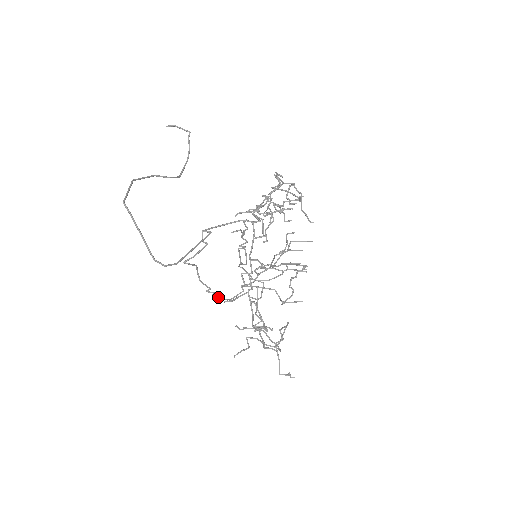
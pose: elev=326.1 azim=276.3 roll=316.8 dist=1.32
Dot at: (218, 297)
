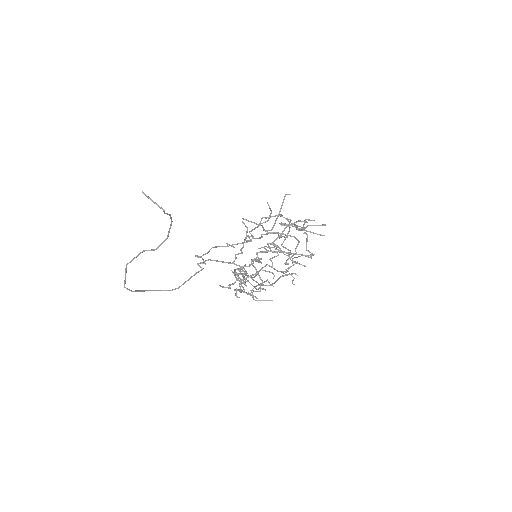
Dot at: occluded
